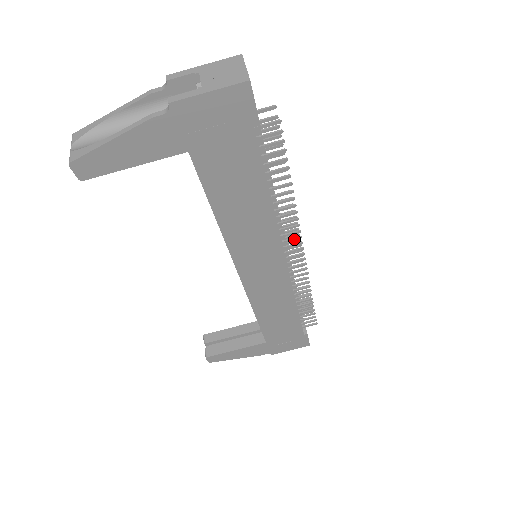
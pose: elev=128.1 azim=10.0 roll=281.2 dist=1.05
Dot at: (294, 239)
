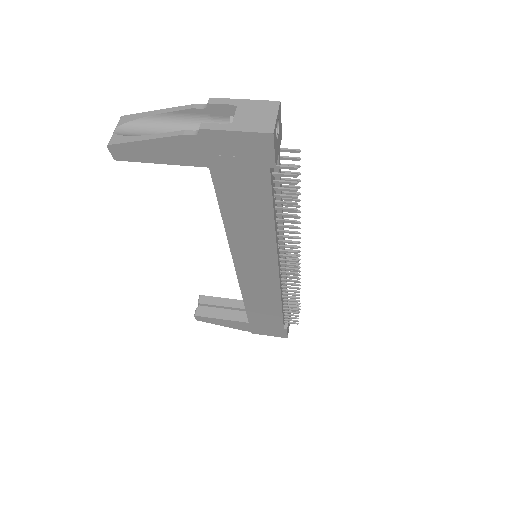
Dot at: (291, 256)
